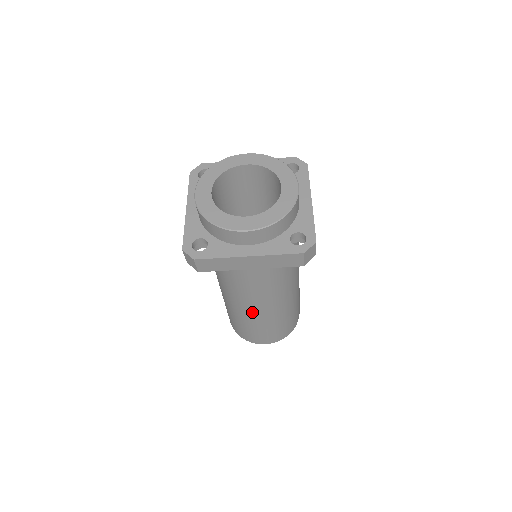
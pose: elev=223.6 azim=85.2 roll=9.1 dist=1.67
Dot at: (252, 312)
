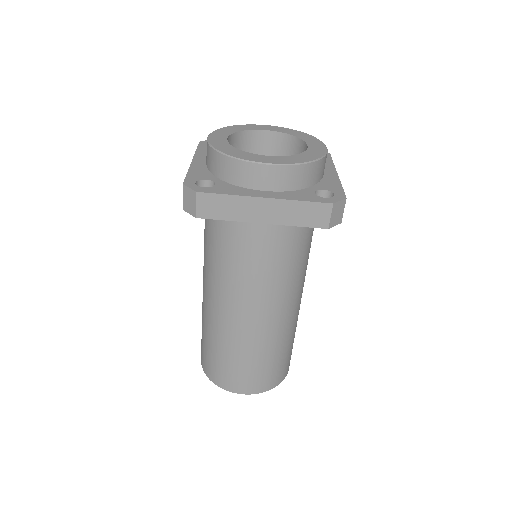
Dot at: (241, 324)
